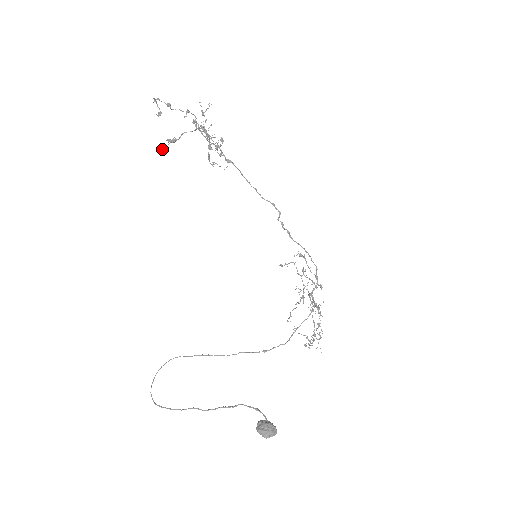
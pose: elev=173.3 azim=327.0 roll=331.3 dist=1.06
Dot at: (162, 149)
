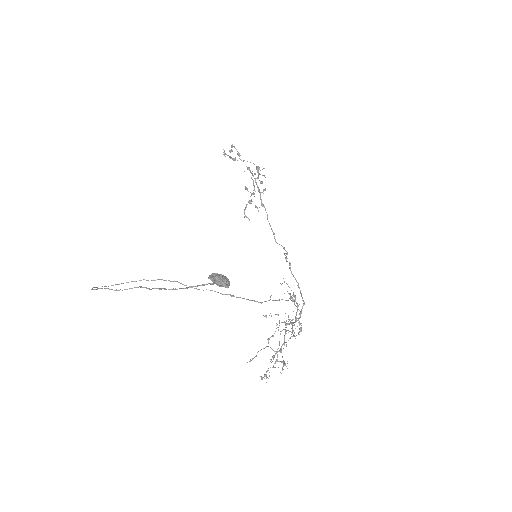
Dot at: occluded
